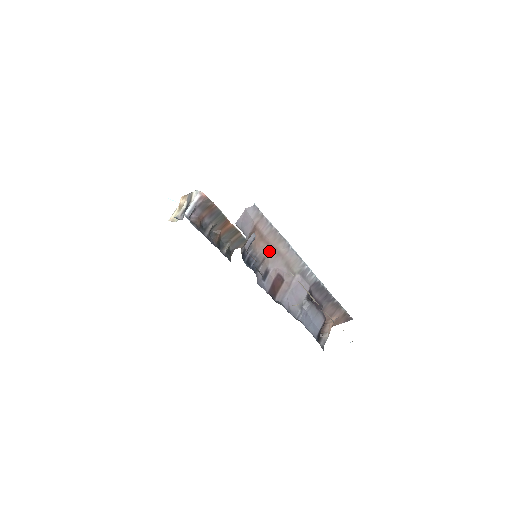
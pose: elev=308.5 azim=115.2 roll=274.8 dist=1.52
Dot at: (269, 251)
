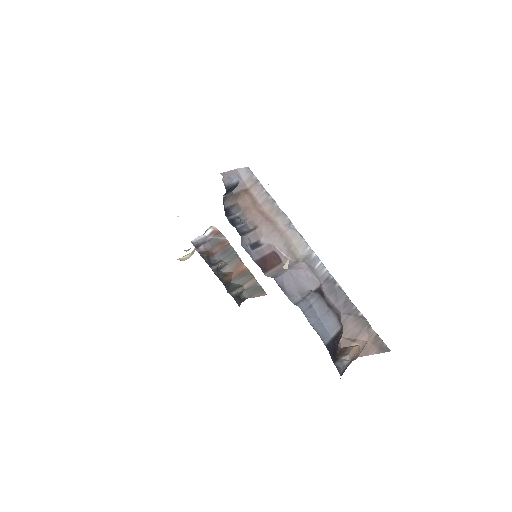
Dot at: (263, 222)
